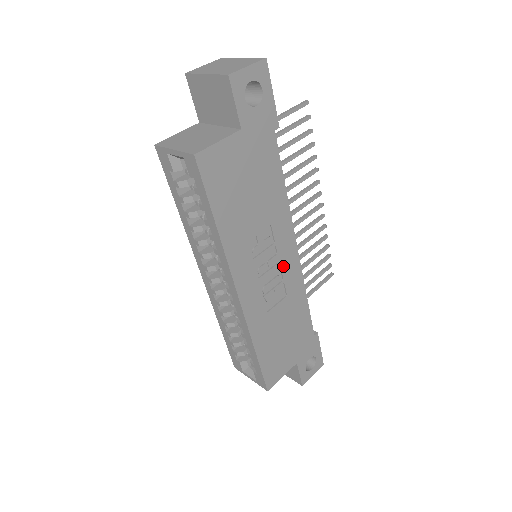
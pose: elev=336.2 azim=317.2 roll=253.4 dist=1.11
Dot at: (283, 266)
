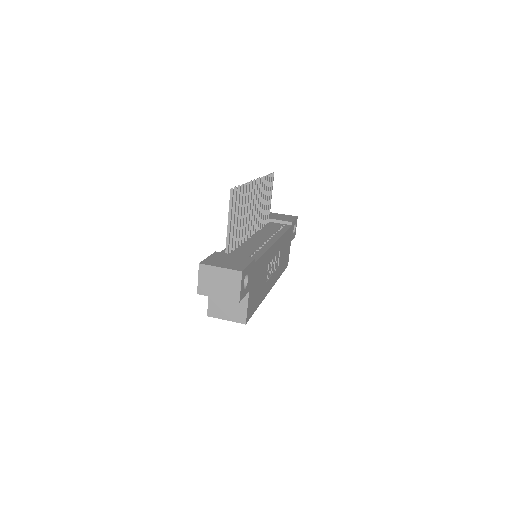
Dot at: (275, 254)
